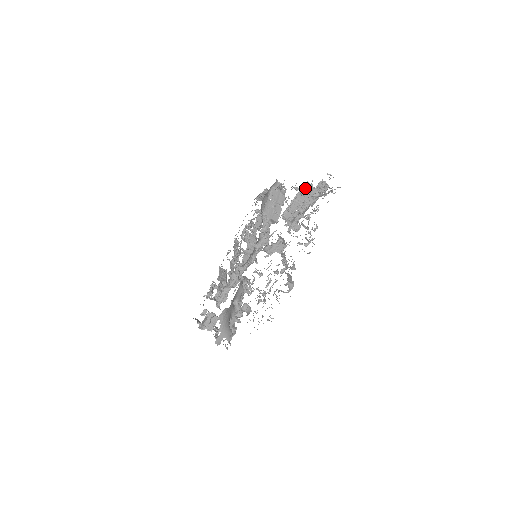
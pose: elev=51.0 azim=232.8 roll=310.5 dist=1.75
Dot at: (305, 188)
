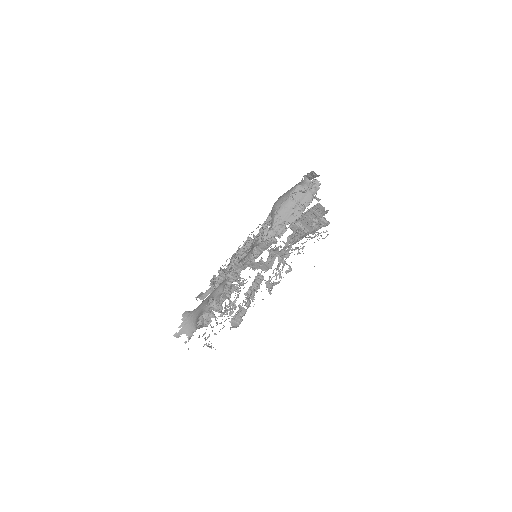
Dot at: (316, 208)
